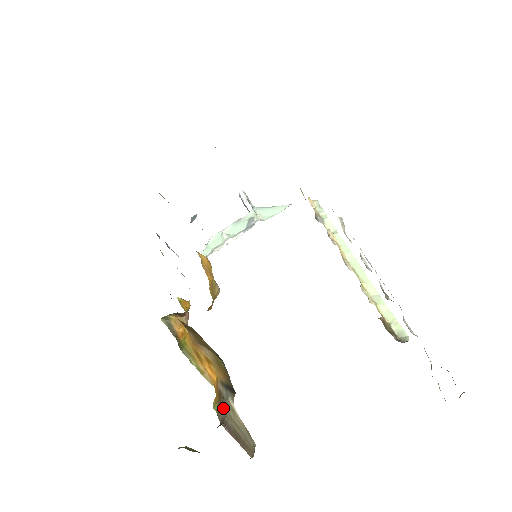
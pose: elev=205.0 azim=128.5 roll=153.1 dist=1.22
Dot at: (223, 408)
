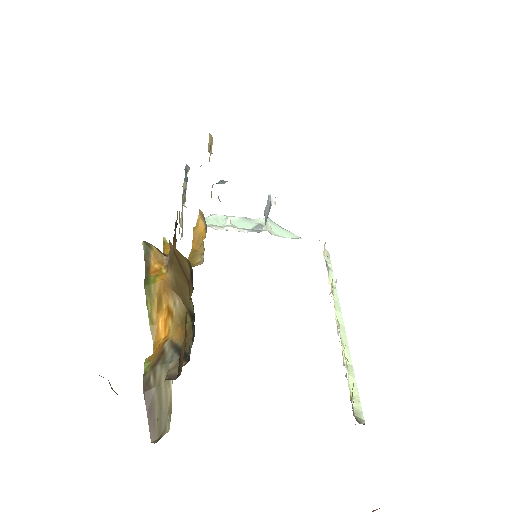
Dot at: (157, 370)
